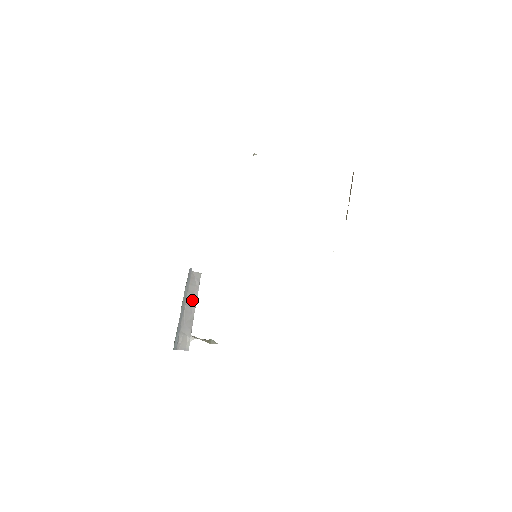
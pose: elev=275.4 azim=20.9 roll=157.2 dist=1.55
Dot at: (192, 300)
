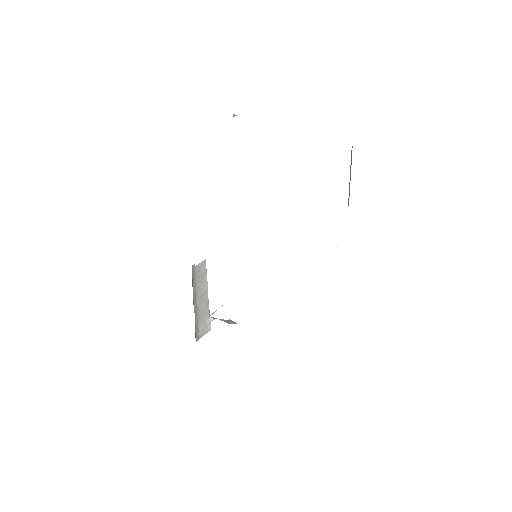
Dot at: (203, 289)
